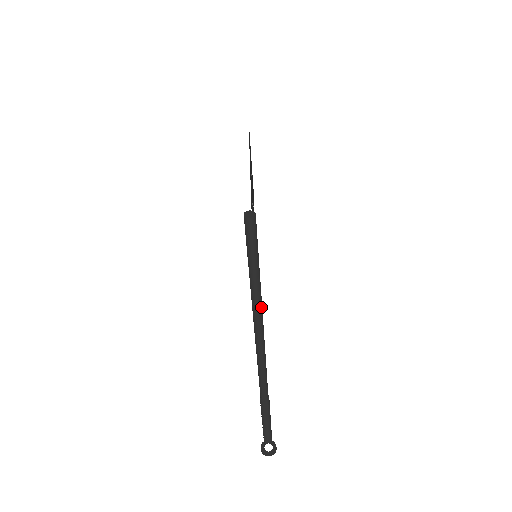
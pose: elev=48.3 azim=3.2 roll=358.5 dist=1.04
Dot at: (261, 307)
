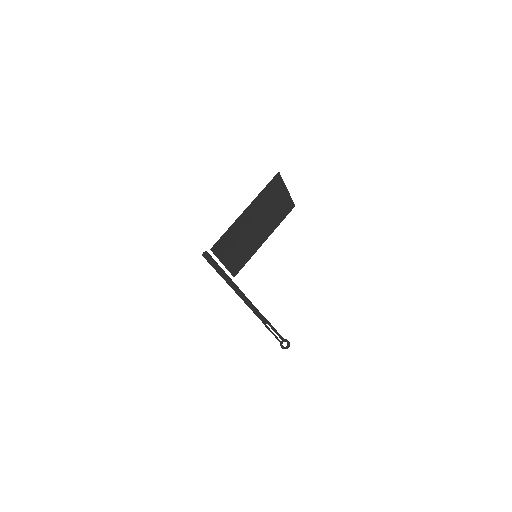
Dot at: (234, 288)
